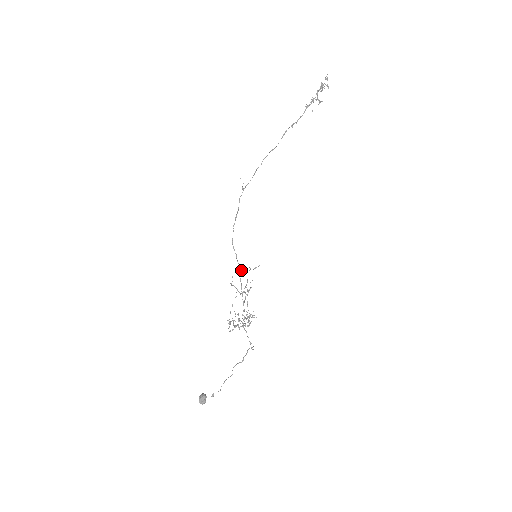
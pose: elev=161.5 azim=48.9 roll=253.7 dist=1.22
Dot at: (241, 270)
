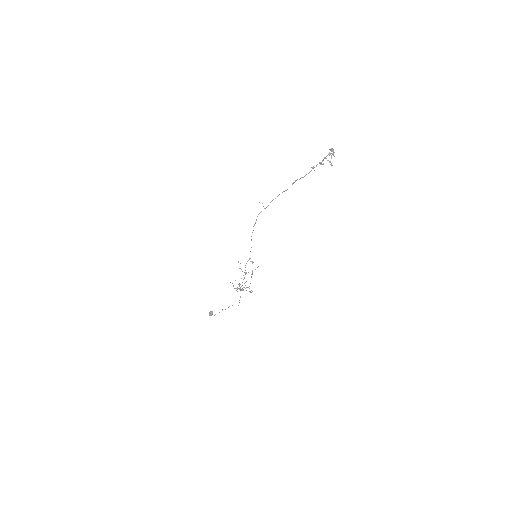
Dot at: (249, 259)
